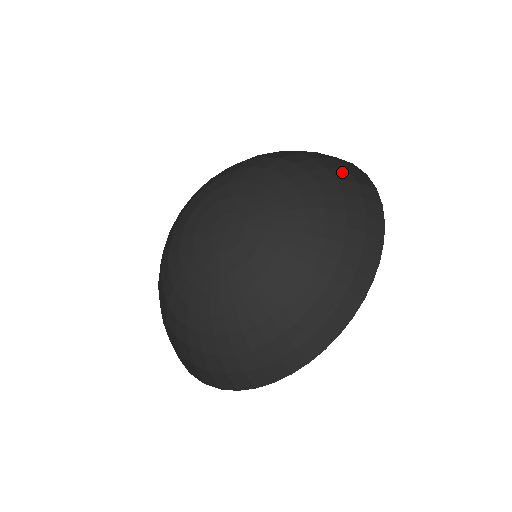
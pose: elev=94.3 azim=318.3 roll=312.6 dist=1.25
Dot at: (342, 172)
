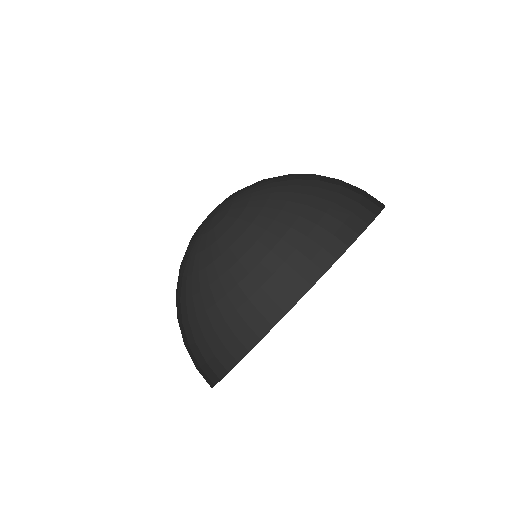
Dot at: occluded
